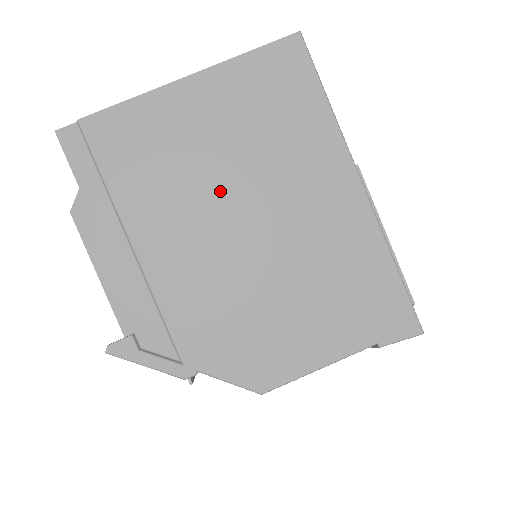
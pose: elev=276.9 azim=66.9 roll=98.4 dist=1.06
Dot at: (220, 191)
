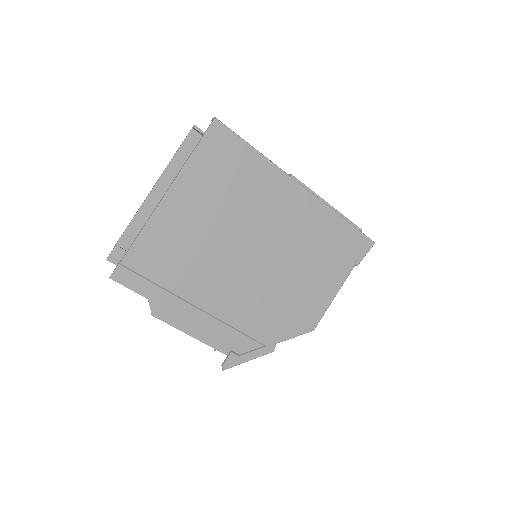
Dot at: (229, 245)
